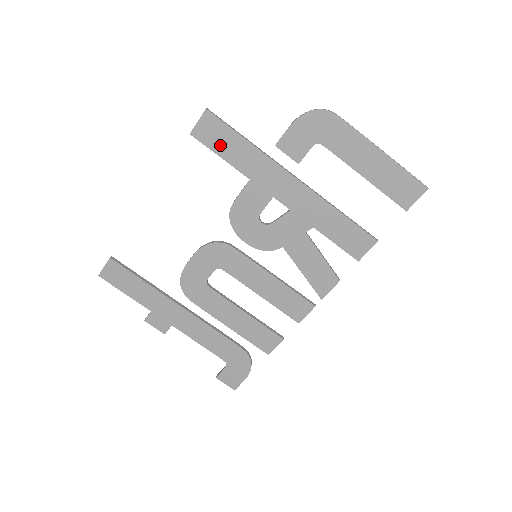
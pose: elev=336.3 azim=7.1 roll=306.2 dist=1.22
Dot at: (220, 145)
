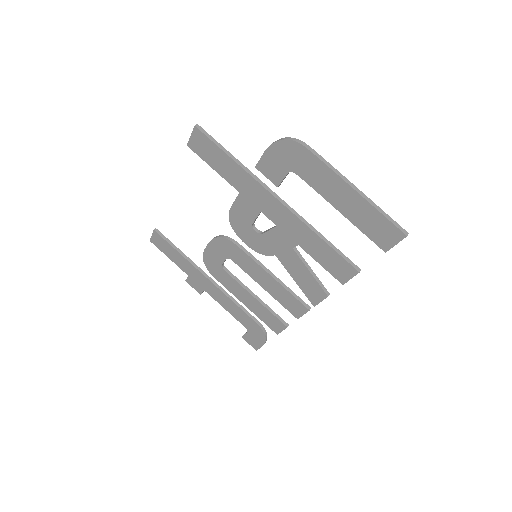
Dot at: (211, 159)
